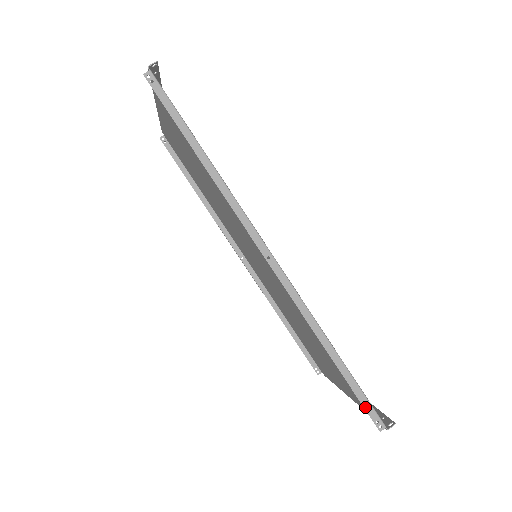
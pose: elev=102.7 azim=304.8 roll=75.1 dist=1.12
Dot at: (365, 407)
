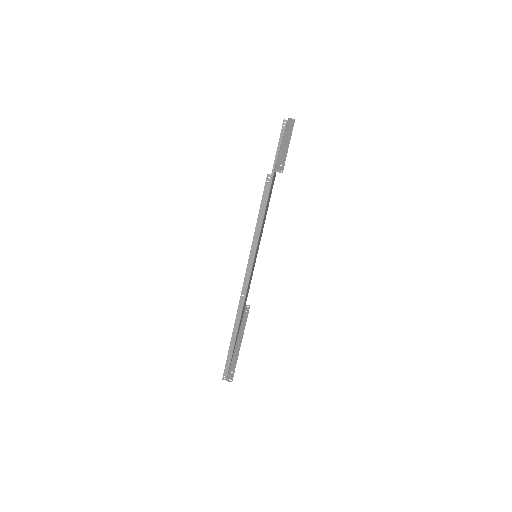
Dot at: (225, 369)
